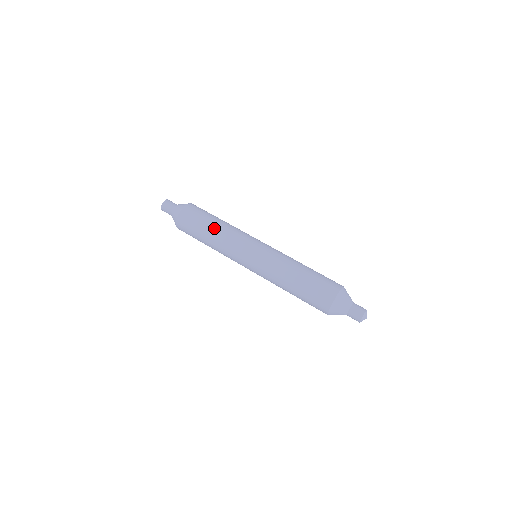
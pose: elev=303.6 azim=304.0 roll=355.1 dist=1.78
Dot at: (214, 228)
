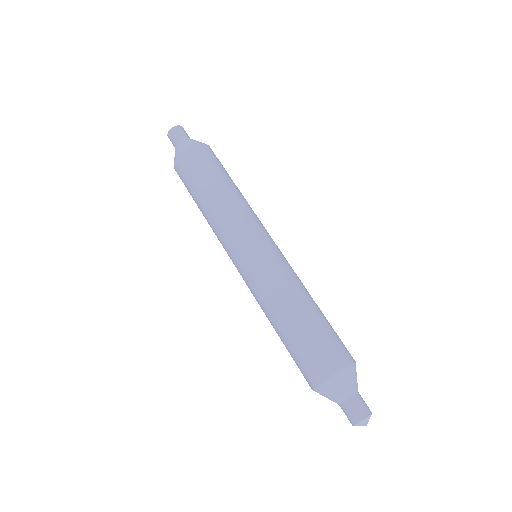
Dot at: (233, 186)
